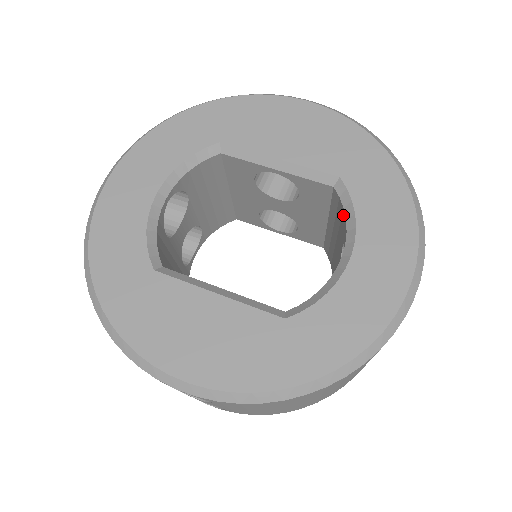
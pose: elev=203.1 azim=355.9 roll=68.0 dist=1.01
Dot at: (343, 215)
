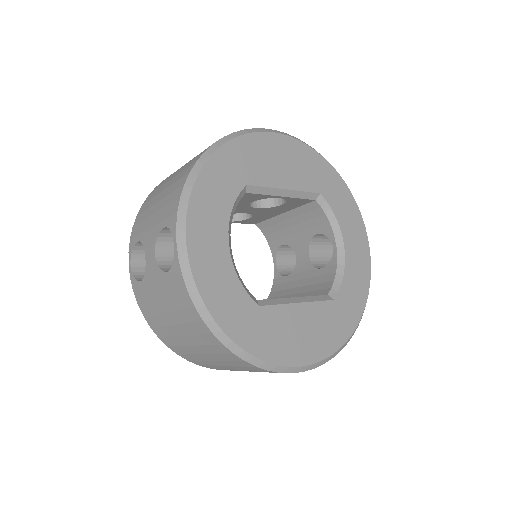
Dot at: (323, 218)
